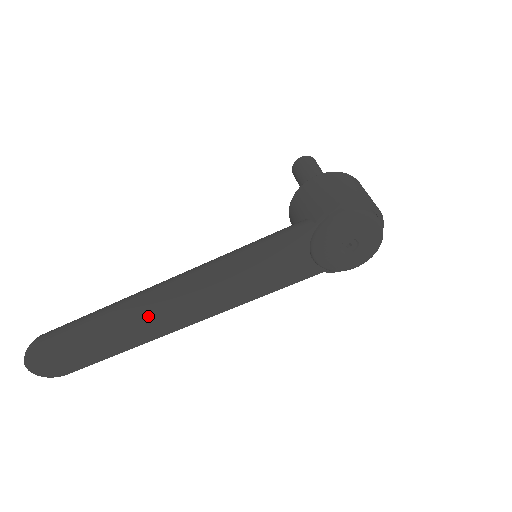
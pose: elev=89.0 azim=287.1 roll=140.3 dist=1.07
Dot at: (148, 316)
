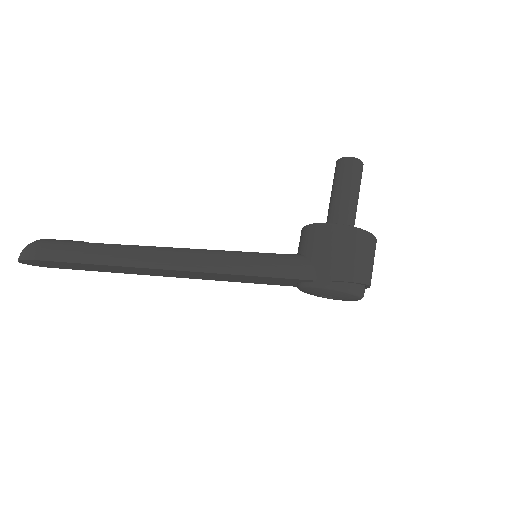
Dot at: (143, 271)
